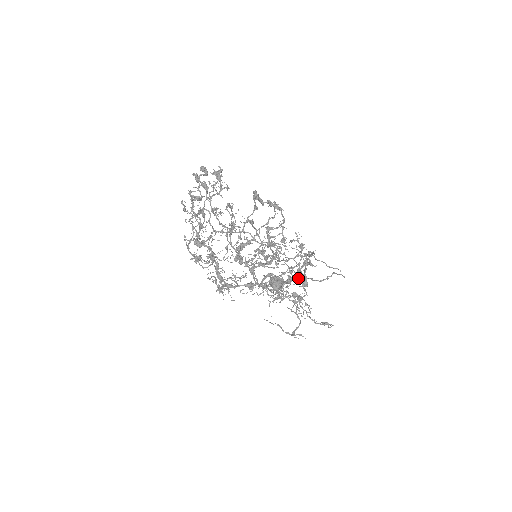
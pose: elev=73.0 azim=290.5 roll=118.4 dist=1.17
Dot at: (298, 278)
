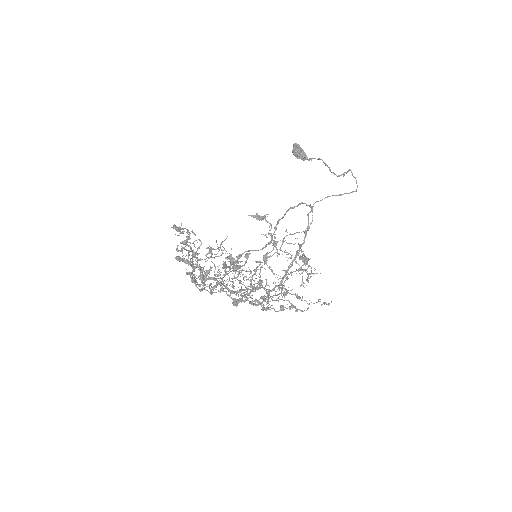
Dot at: (318, 159)
